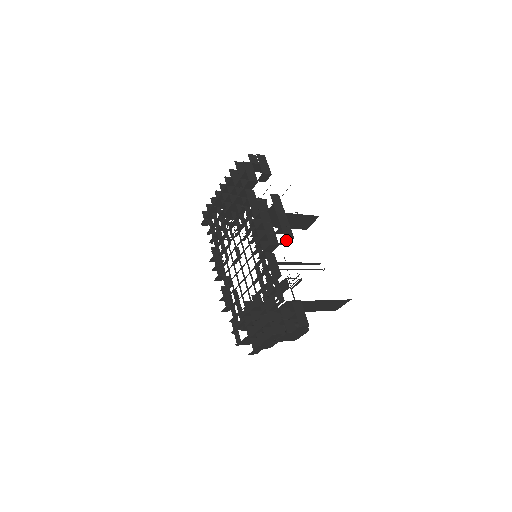
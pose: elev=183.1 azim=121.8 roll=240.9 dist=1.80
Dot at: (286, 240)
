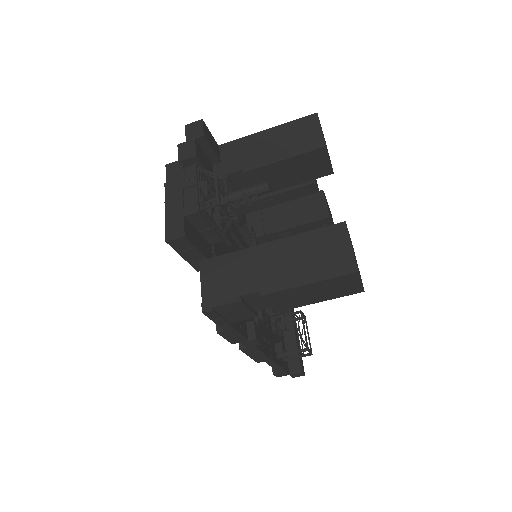
Dot at: occluded
